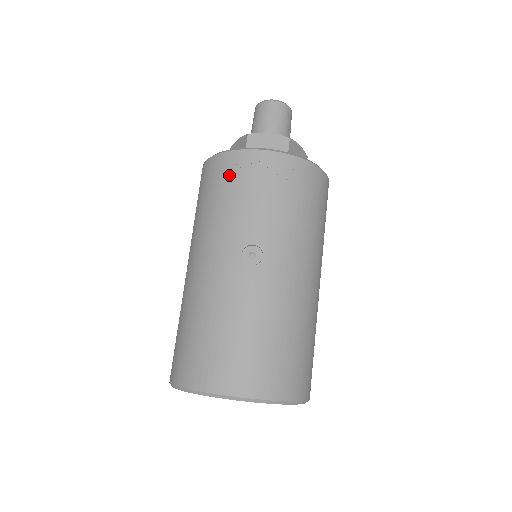
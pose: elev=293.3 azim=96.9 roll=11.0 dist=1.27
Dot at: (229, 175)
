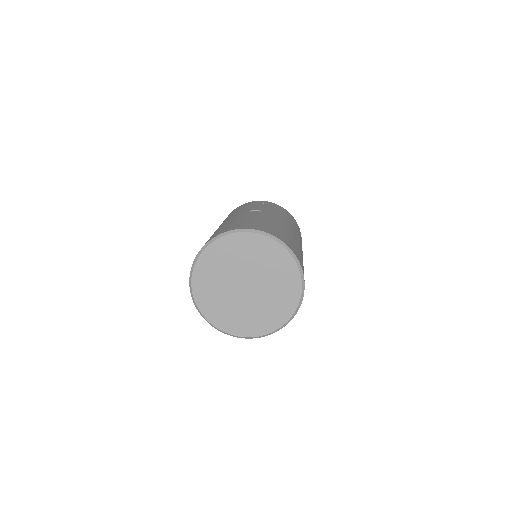
Dot at: (240, 207)
